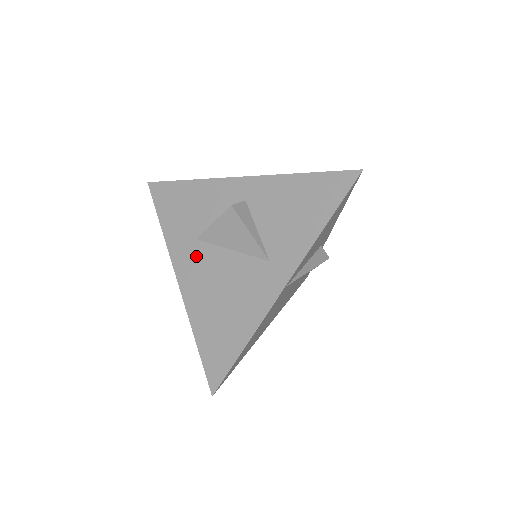
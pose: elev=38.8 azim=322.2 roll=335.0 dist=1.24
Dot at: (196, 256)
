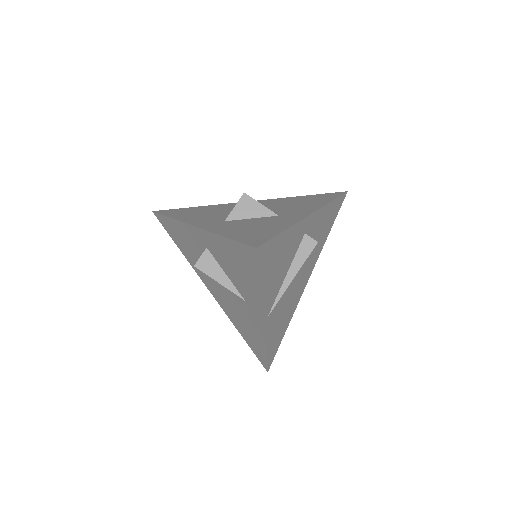
Dot at: (208, 280)
